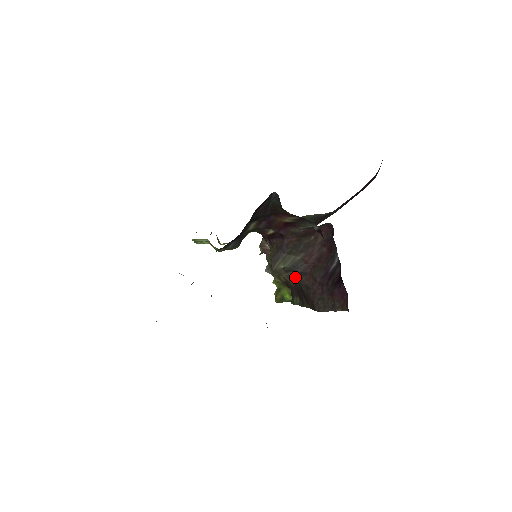
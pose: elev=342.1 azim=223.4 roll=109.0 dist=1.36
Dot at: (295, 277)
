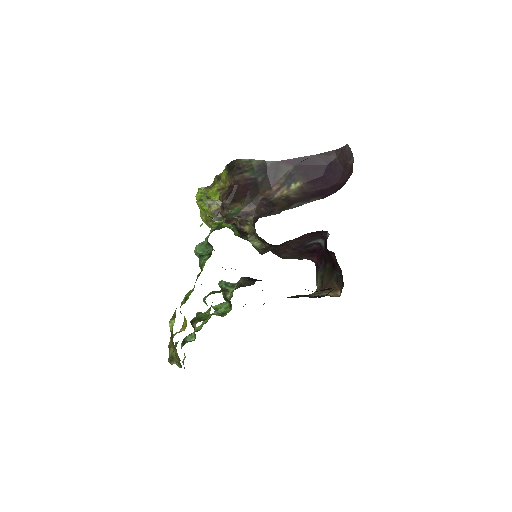
Dot at: occluded
